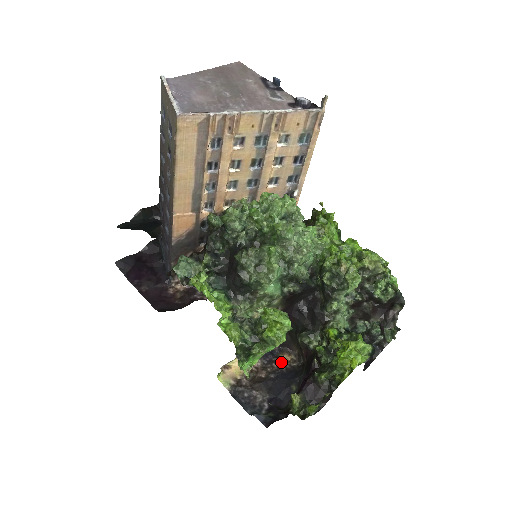
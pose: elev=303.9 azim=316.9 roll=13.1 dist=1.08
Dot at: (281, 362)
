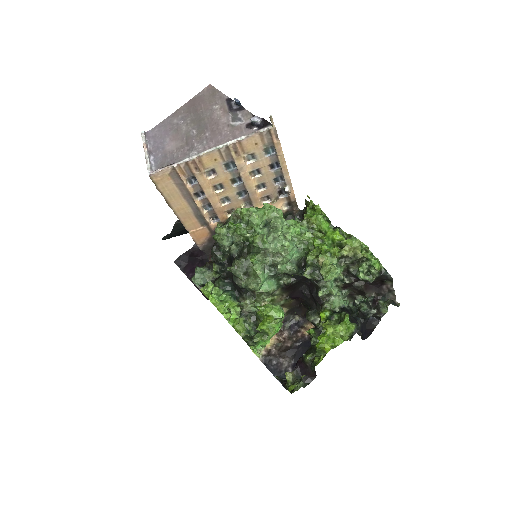
Dot at: (305, 331)
